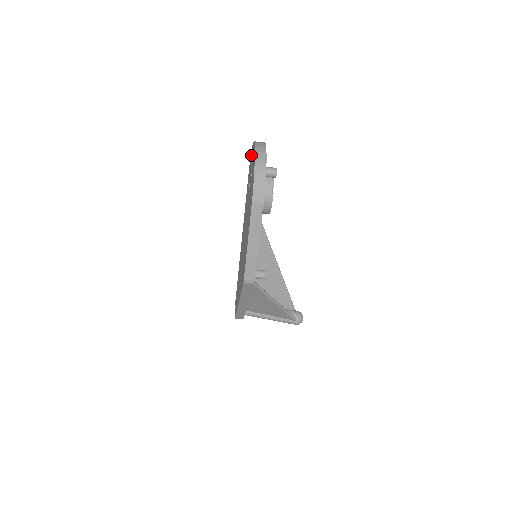
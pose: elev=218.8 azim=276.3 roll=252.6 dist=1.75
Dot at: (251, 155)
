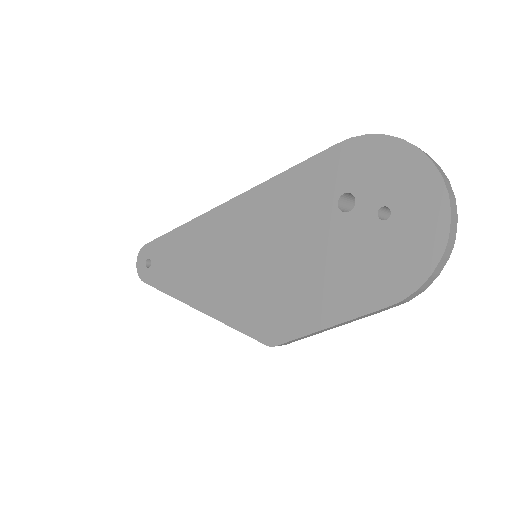
Dot at: (386, 152)
